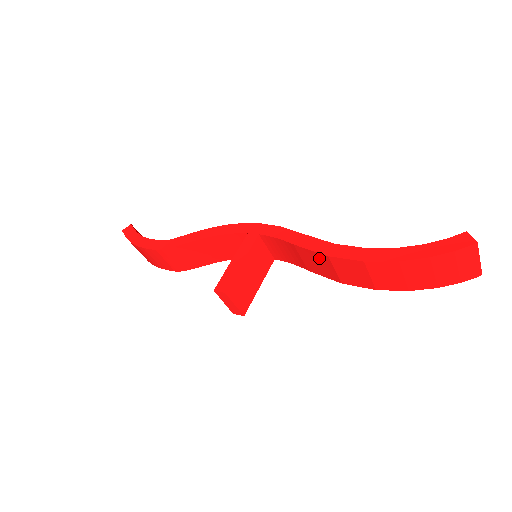
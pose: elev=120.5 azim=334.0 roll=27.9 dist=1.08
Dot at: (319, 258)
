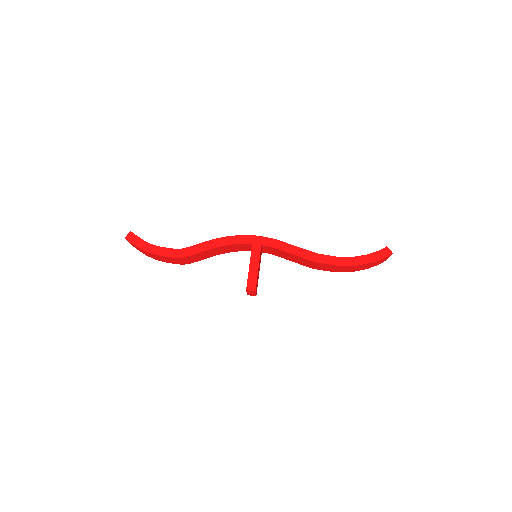
Dot at: (307, 261)
